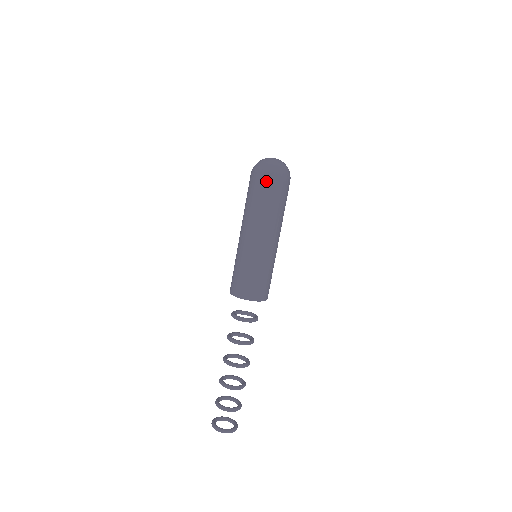
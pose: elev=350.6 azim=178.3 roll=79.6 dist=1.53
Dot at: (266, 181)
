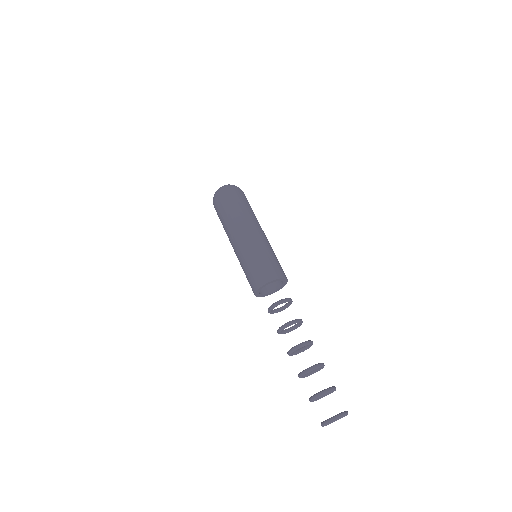
Dot at: (217, 204)
